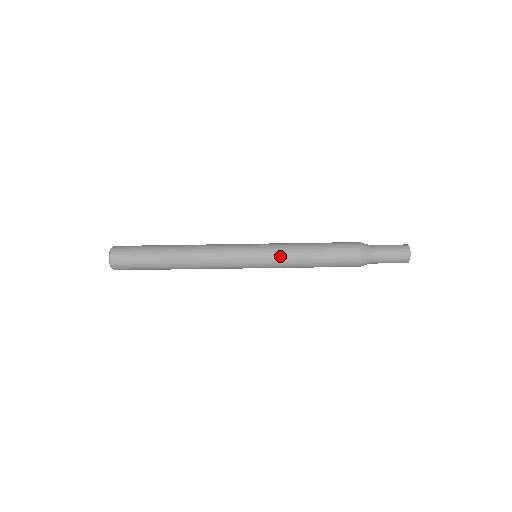
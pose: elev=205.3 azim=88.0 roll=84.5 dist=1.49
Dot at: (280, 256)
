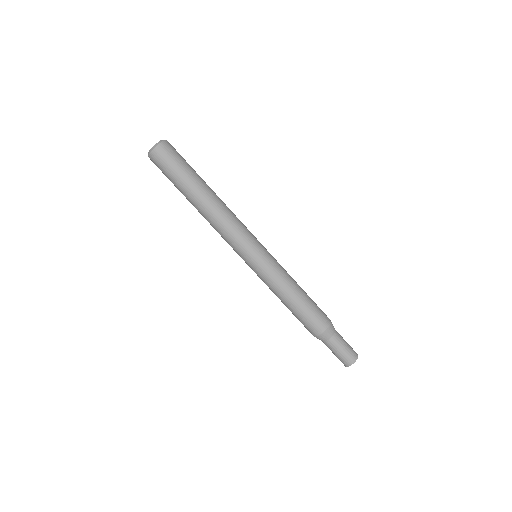
Dot at: (280, 266)
